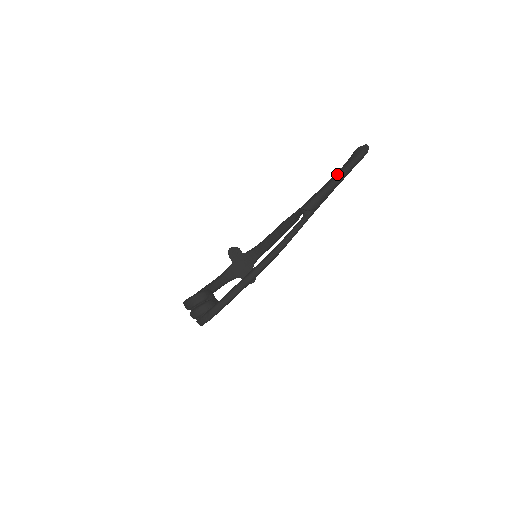
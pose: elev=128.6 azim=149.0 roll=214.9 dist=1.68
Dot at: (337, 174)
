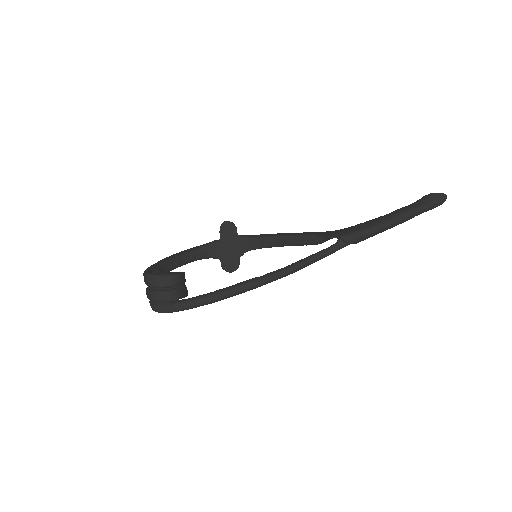
Dot at: (399, 215)
